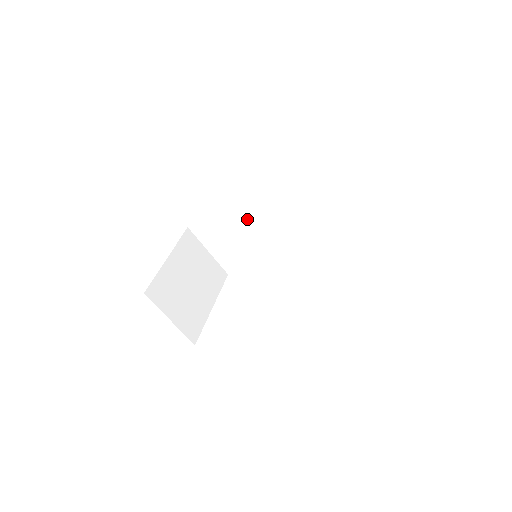
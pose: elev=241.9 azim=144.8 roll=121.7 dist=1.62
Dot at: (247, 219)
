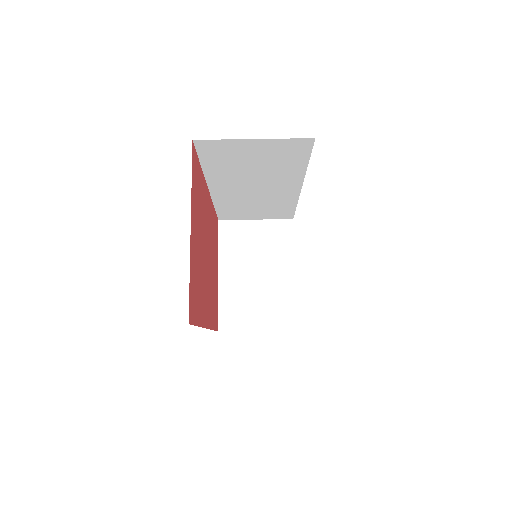
Dot at: (237, 197)
